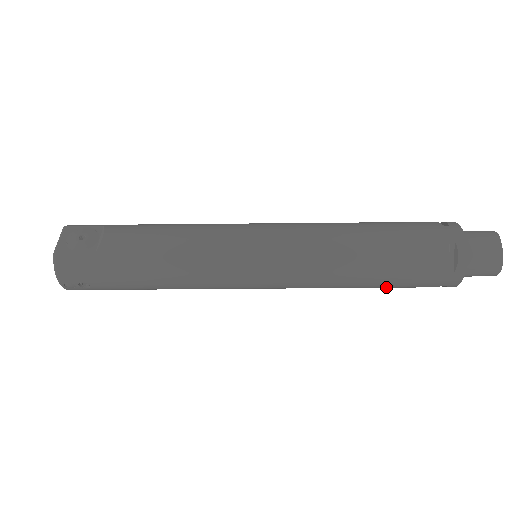
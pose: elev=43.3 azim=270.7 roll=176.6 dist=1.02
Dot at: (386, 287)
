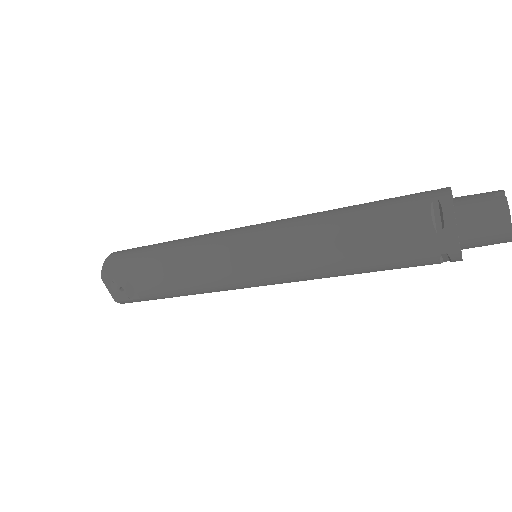
Dot at: occluded
